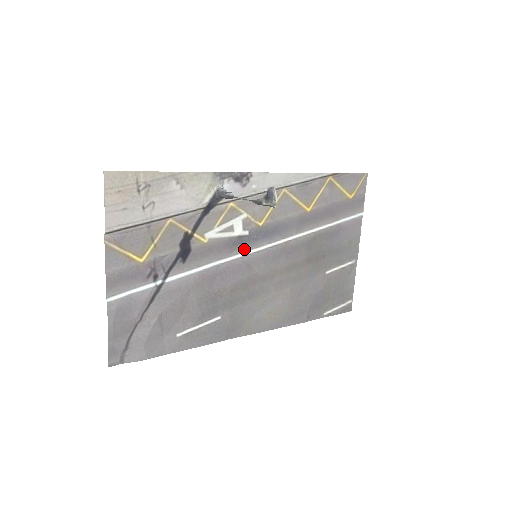
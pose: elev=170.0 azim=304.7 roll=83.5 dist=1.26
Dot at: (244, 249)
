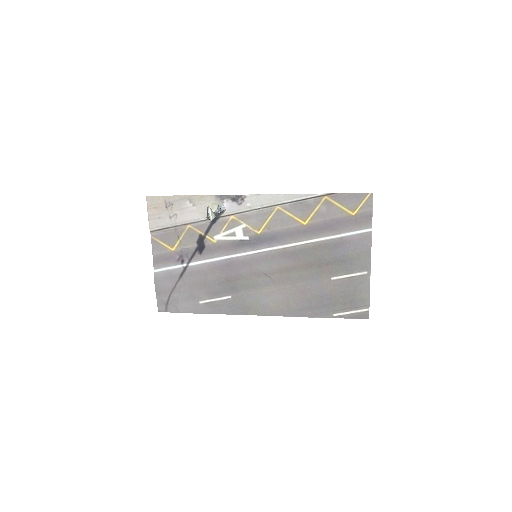
Dot at: (247, 250)
